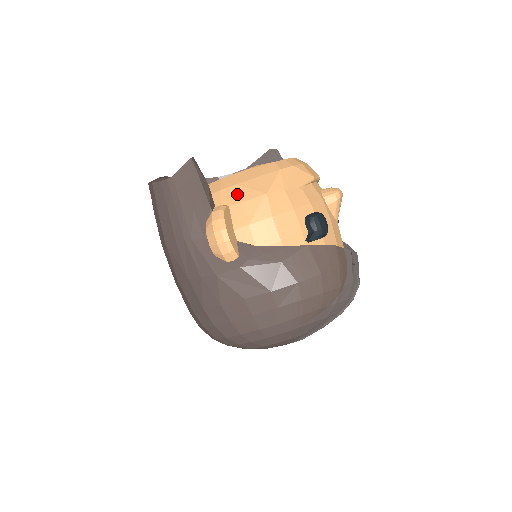
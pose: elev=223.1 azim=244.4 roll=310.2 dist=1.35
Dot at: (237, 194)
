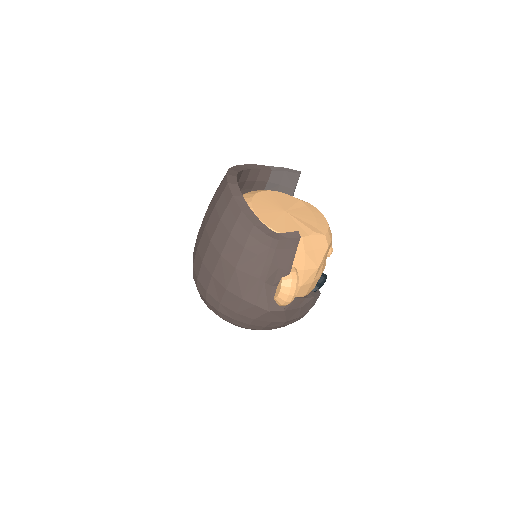
Dot at: (304, 261)
